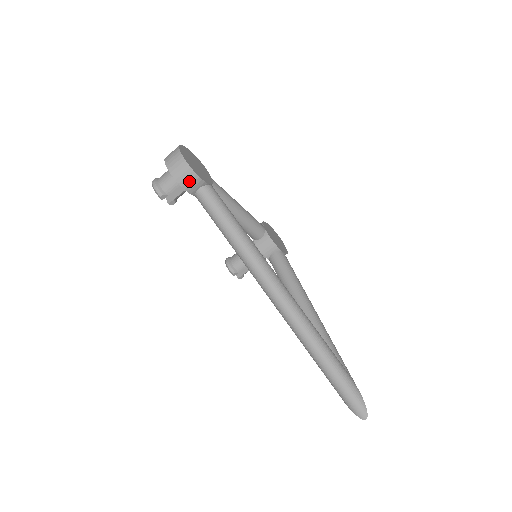
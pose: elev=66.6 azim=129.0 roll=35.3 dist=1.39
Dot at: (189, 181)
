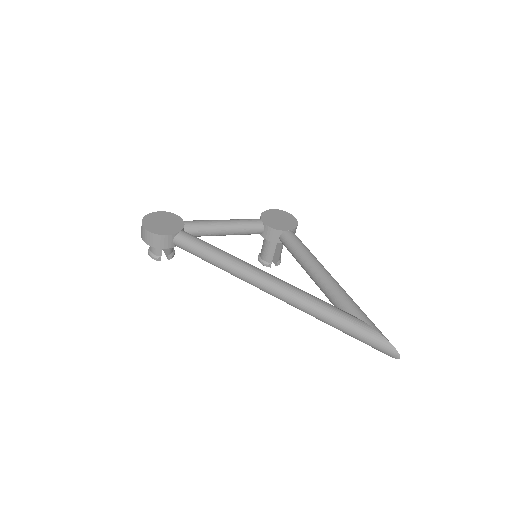
Dot at: (161, 242)
